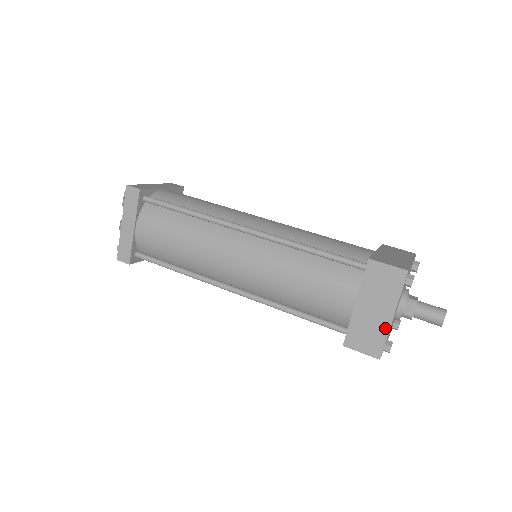
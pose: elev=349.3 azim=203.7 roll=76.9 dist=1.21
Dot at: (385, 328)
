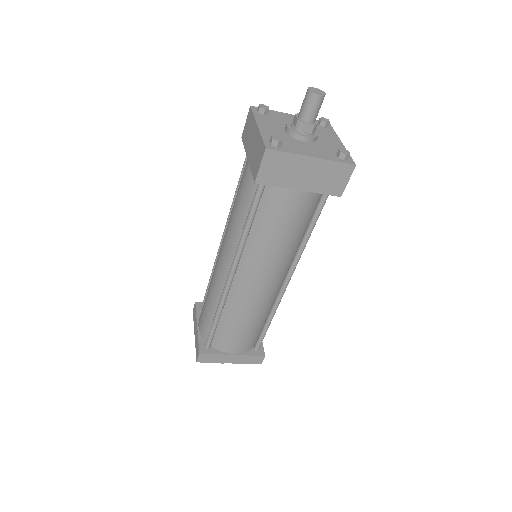
Dot at: (258, 136)
